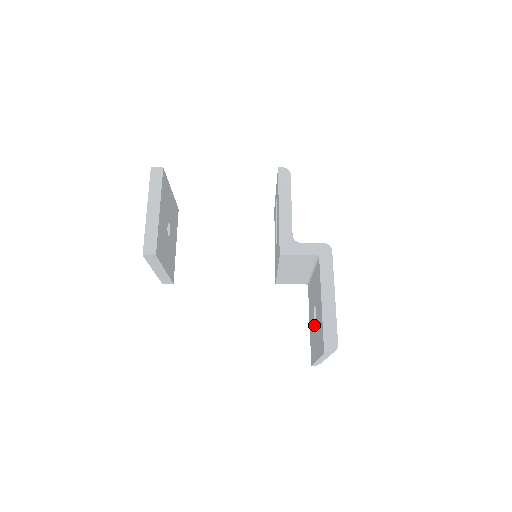
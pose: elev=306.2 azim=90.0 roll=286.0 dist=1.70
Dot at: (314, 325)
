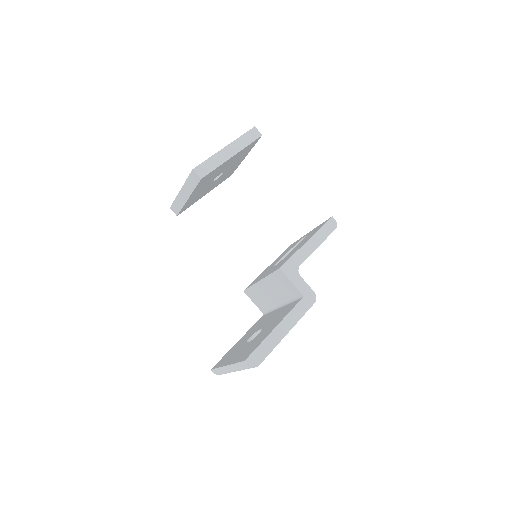
Dot at: (247, 341)
